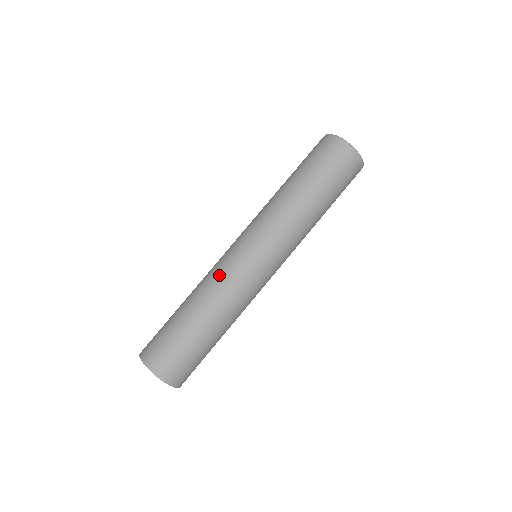
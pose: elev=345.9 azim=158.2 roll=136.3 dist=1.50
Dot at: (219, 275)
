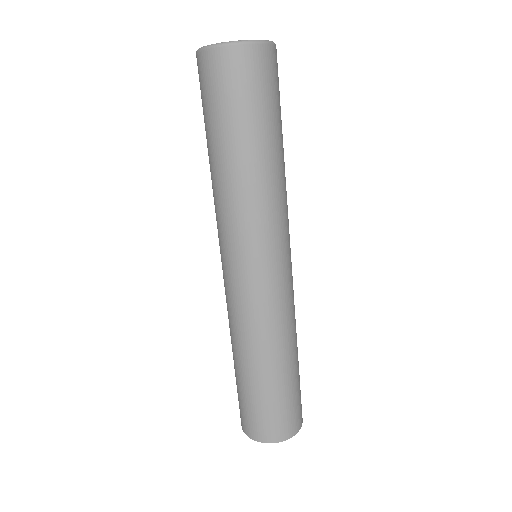
Dot at: (265, 318)
